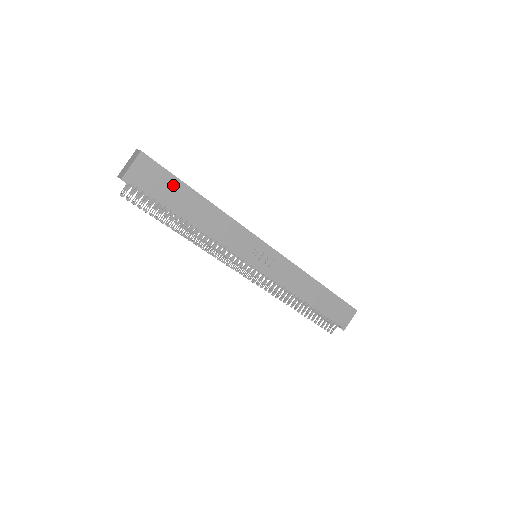
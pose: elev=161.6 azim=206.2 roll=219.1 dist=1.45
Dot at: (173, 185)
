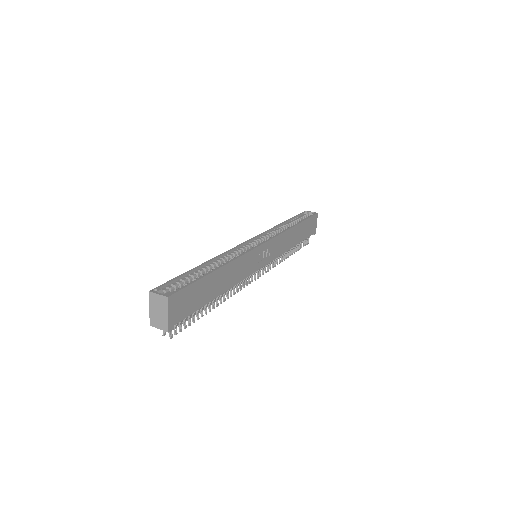
Dot at: (198, 288)
